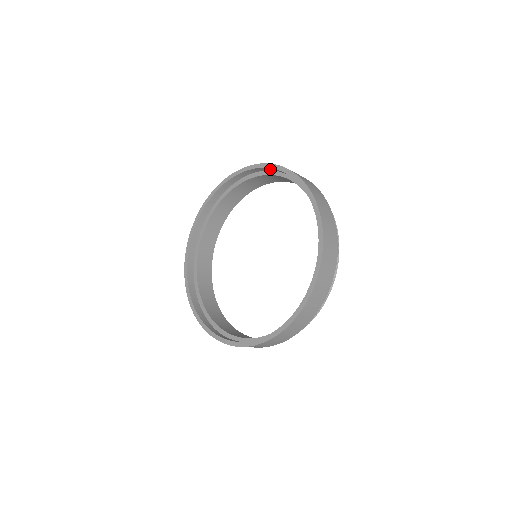
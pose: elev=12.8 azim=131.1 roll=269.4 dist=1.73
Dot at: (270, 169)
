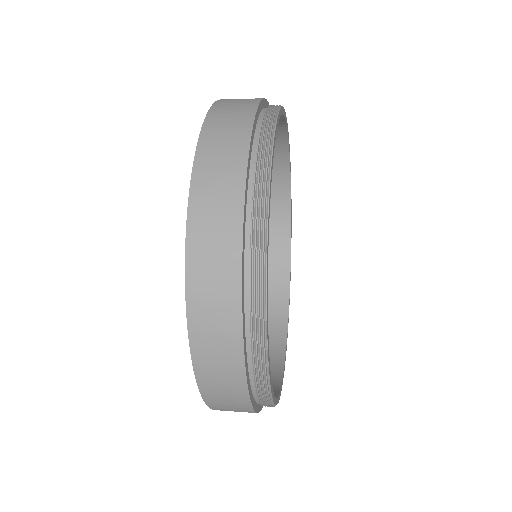
Dot at: occluded
